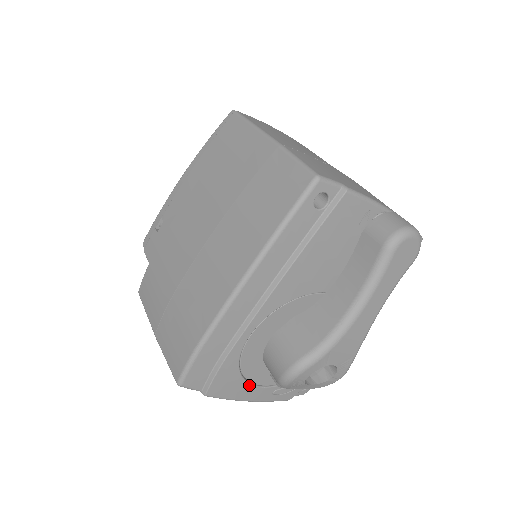
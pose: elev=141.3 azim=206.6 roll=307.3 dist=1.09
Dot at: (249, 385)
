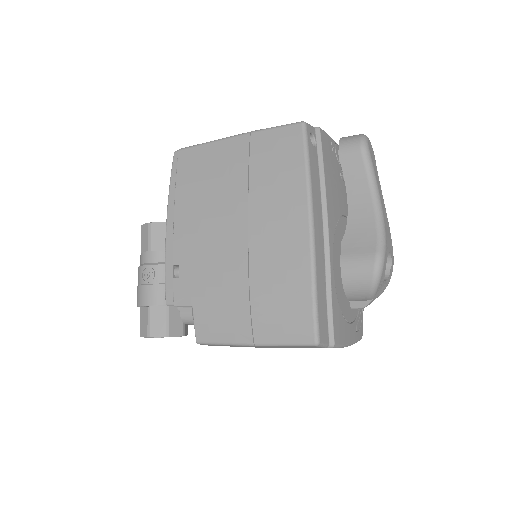
Dot at: (347, 323)
